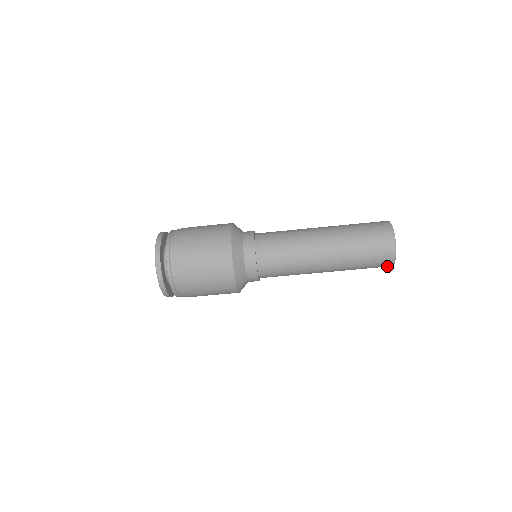
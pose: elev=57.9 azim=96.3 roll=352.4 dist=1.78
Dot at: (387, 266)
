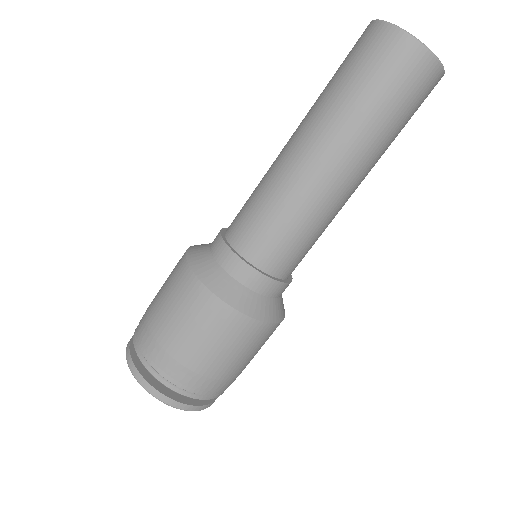
Dot at: (435, 76)
